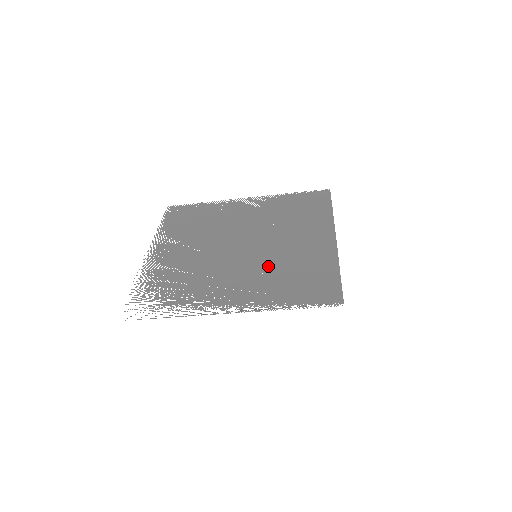
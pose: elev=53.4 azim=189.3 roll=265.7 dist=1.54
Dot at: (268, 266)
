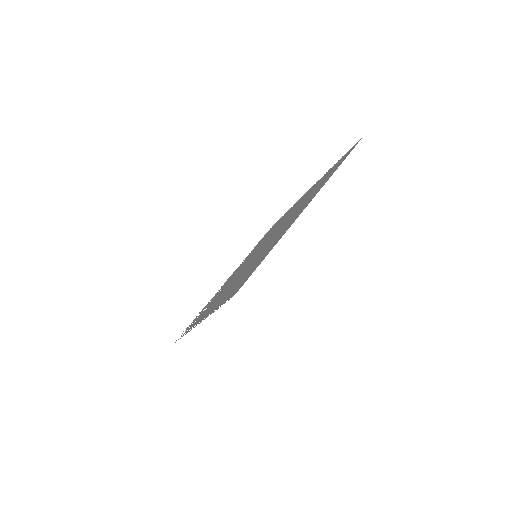
Dot at: occluded
